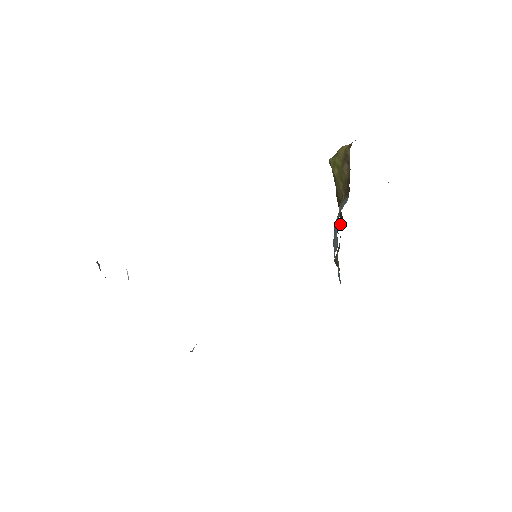
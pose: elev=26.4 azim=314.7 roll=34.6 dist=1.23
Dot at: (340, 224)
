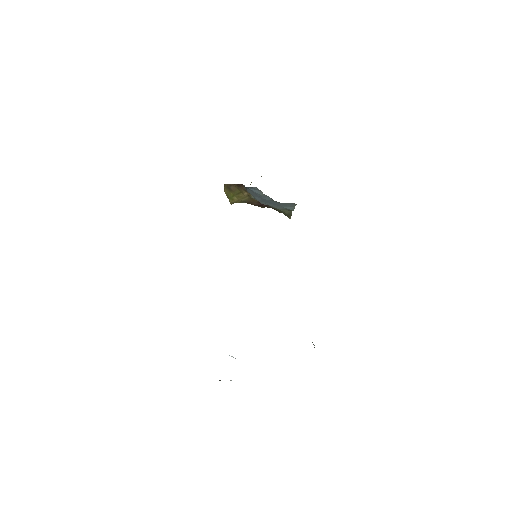
Dot at: (267, 206)
